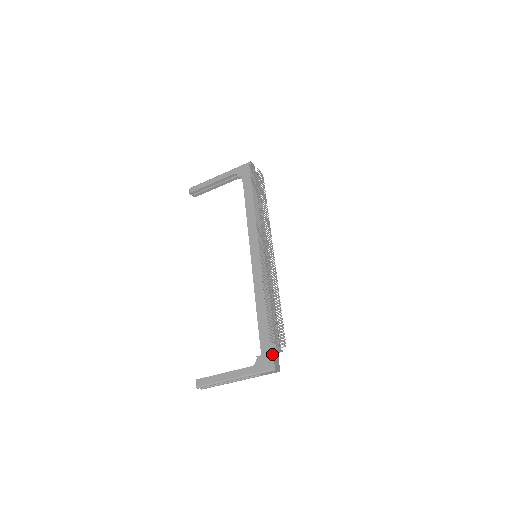
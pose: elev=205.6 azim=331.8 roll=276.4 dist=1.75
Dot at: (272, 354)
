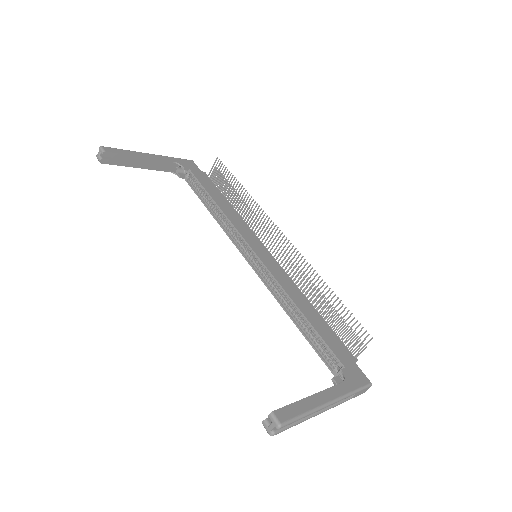
Dot at: (357, 365)
